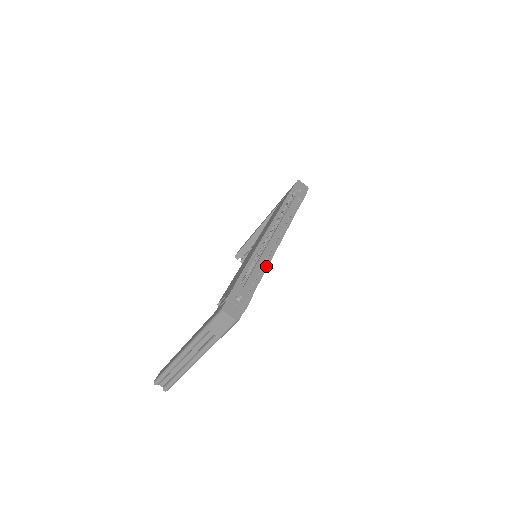
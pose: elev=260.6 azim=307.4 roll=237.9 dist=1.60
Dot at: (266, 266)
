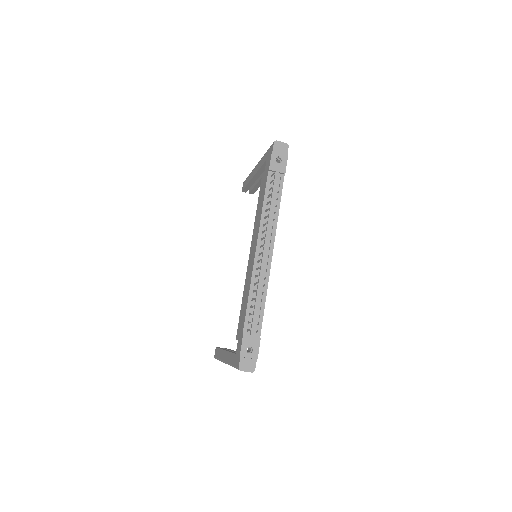
Dot at: (265, 294)
